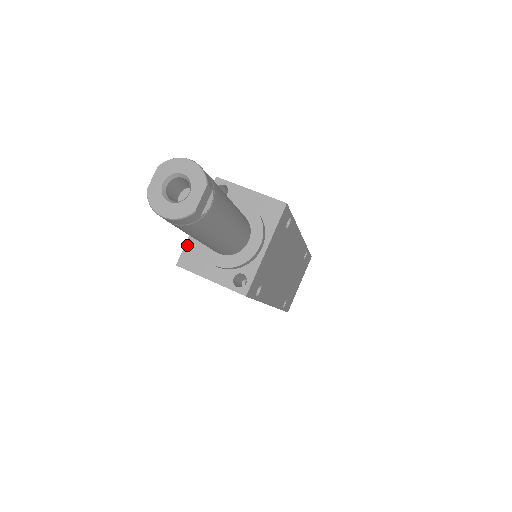
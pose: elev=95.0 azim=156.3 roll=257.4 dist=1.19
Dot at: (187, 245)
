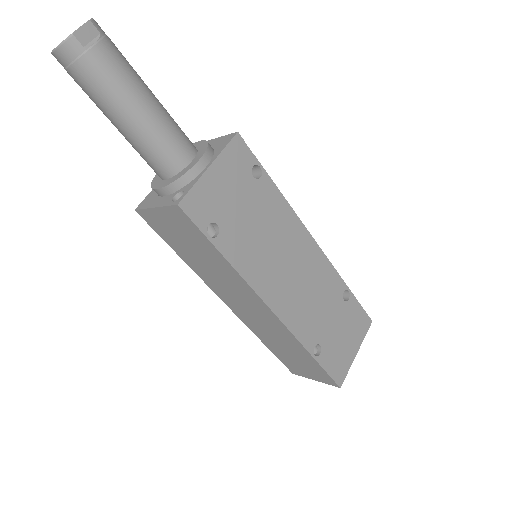
Dot at: (150, 193)
